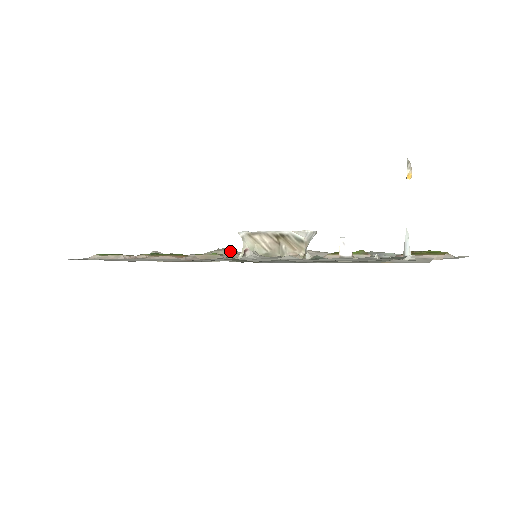
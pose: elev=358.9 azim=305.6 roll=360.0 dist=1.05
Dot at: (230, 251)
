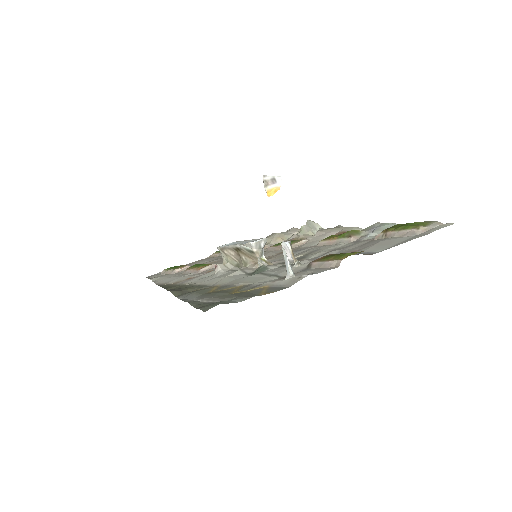
Dot at: (274, 238)
